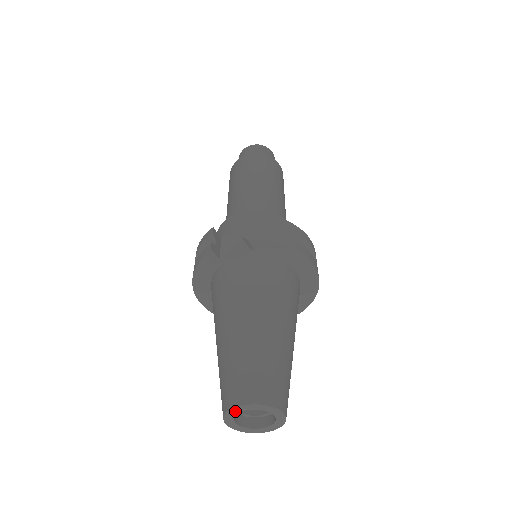
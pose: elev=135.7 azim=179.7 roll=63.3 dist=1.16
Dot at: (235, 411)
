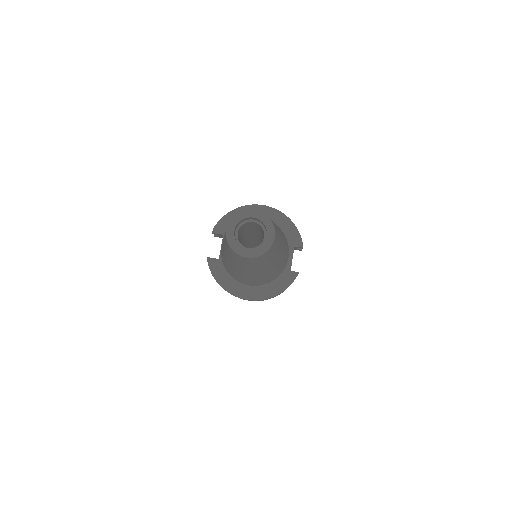
Dot at: (231, 238)
